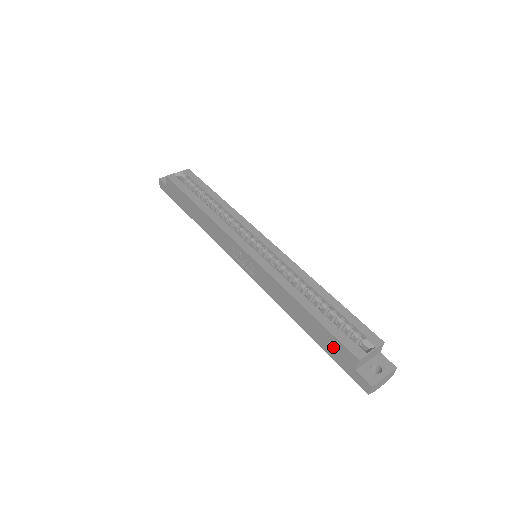
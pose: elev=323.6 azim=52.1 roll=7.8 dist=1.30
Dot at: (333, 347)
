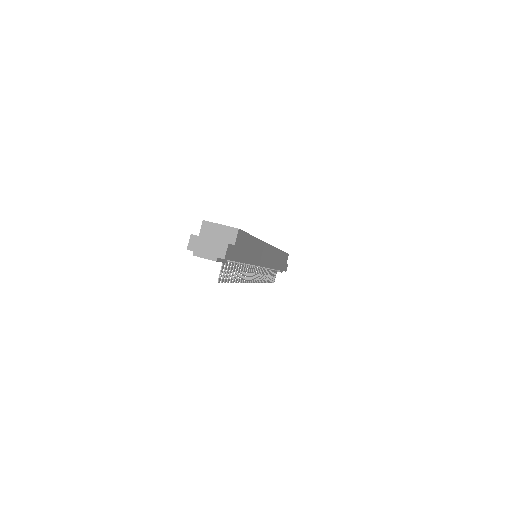
Dot at: occluded
